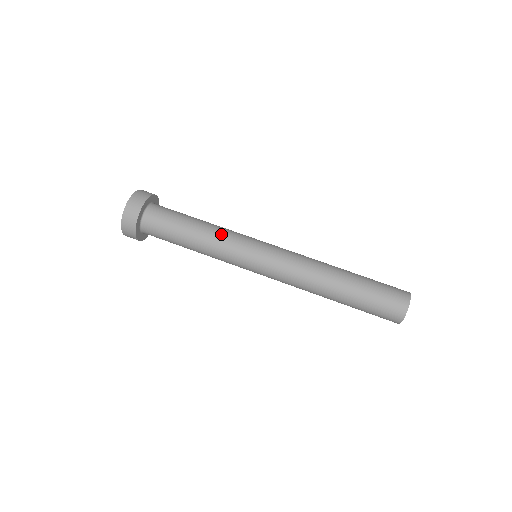
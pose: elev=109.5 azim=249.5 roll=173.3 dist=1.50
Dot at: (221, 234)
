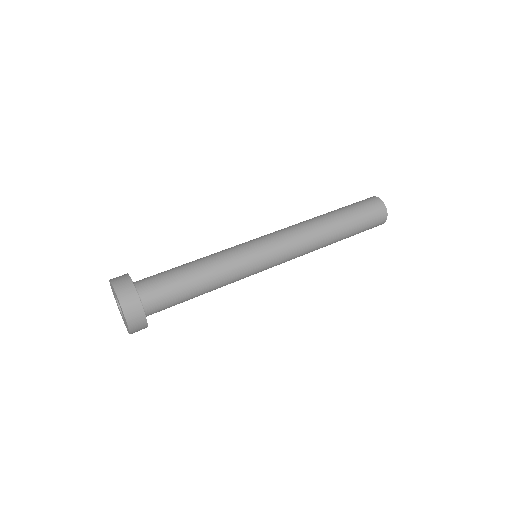
Dot at: (218, 254)
